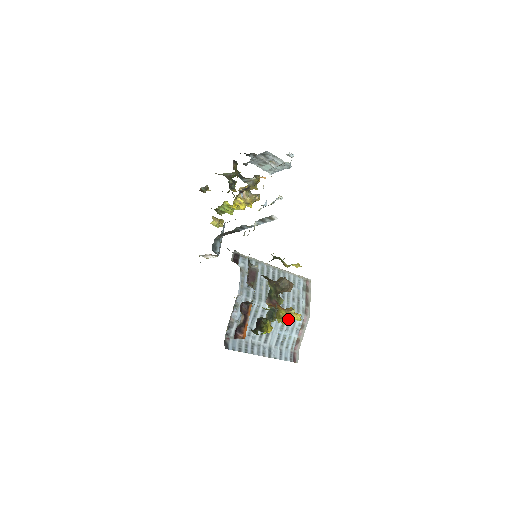
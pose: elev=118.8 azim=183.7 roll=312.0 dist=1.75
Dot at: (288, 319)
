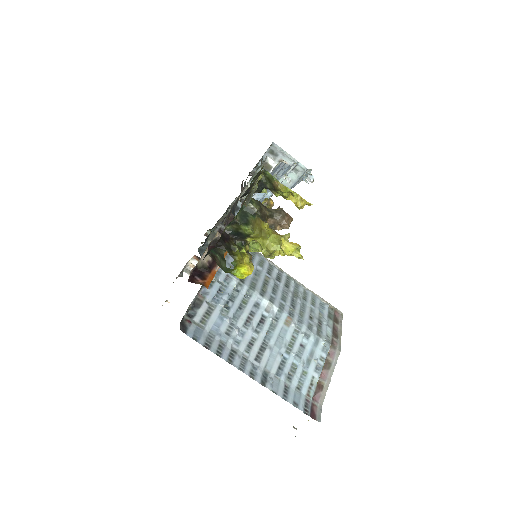
Dot at: (277, 241)
